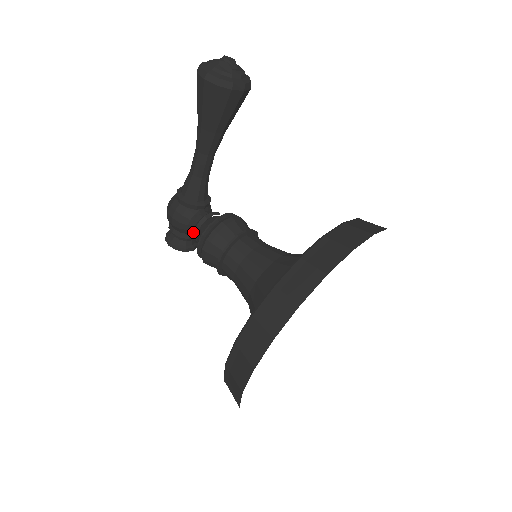
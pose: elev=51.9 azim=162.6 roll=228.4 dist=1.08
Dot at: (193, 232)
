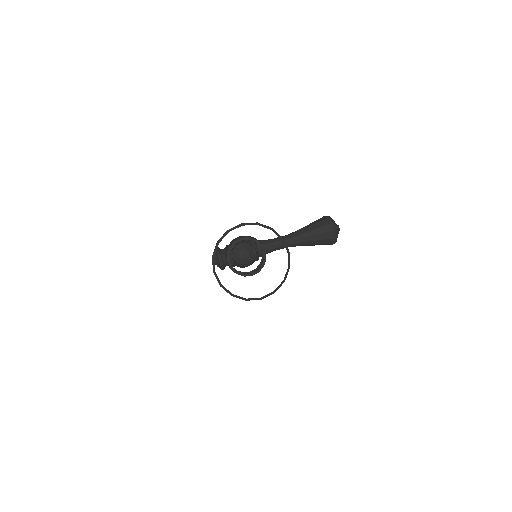
Dot at: (241, 242)
